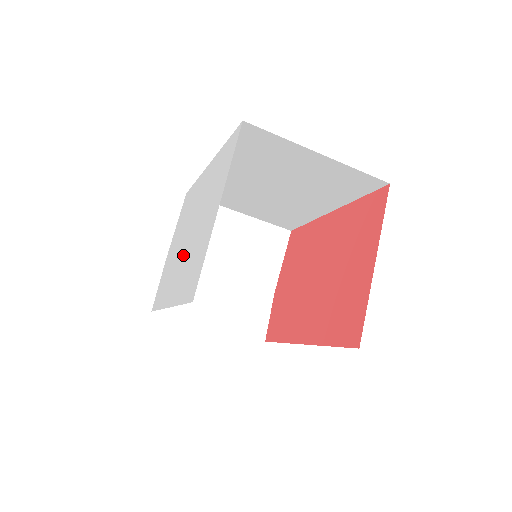
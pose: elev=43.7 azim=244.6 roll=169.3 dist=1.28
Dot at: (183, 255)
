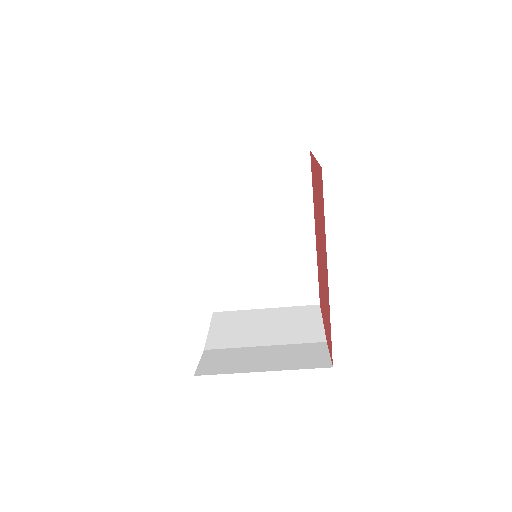
Dot at: occluded
